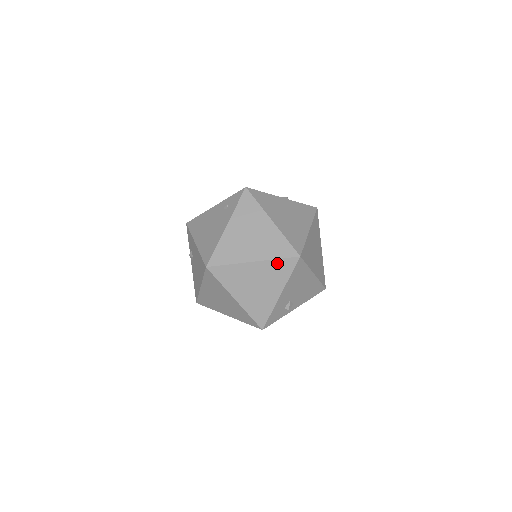
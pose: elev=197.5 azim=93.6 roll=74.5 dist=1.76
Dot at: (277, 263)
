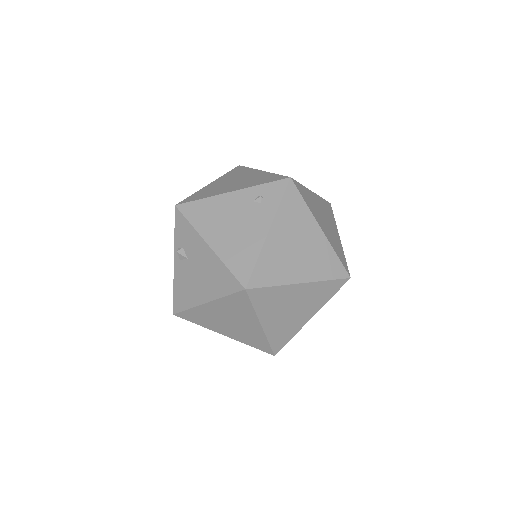
Dot at: (325, 285)
